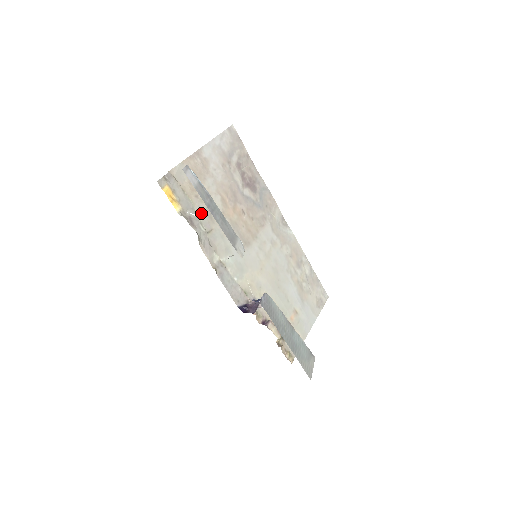
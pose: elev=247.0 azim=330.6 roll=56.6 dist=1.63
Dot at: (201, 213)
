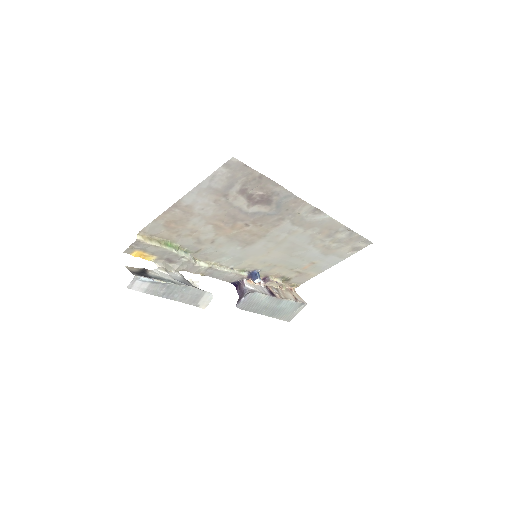
Dot at: (186, 244)
